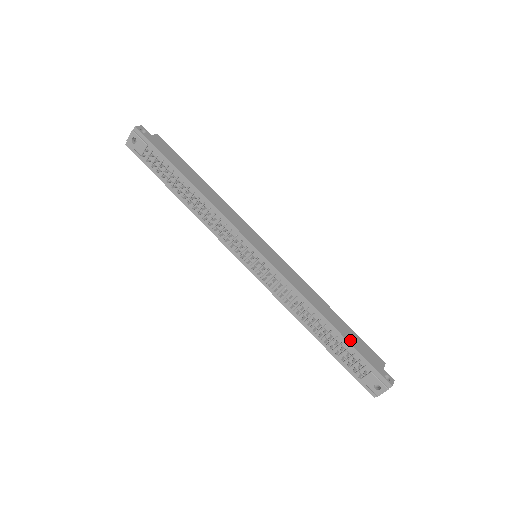
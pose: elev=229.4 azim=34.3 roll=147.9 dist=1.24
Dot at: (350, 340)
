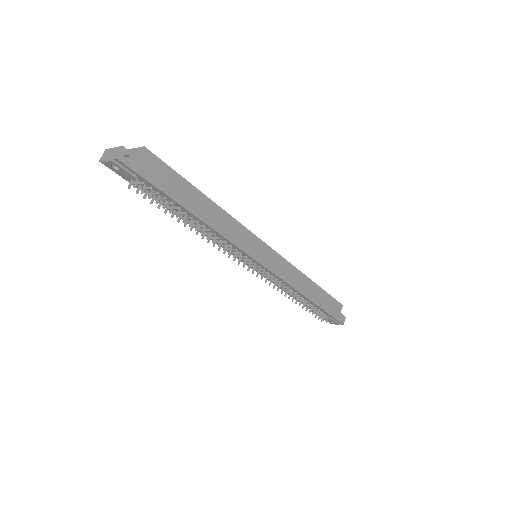
Dot at: (323, 306)
